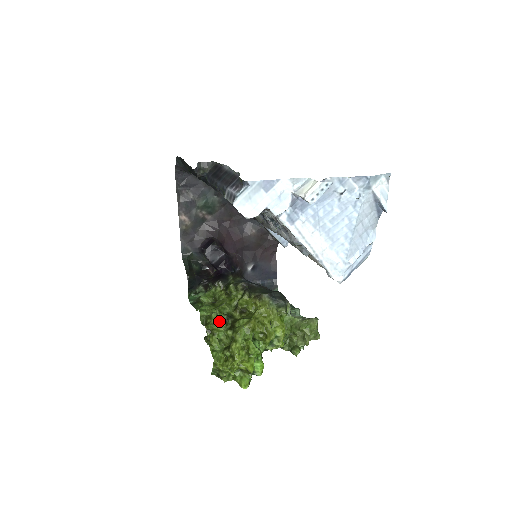
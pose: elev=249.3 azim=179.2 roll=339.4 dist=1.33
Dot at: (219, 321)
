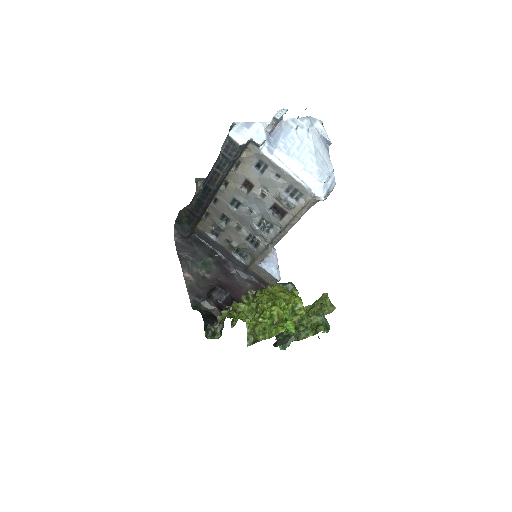
Dot at: occluded
